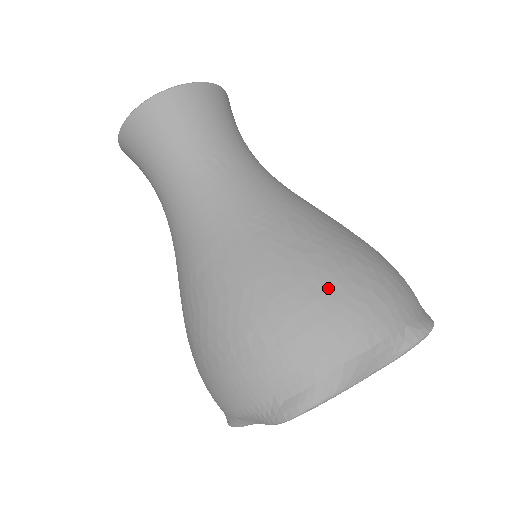
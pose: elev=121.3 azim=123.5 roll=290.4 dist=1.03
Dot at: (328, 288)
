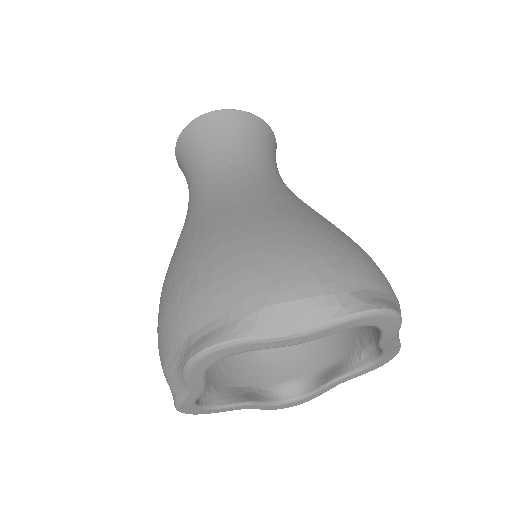
Dot at: (273, 243)
